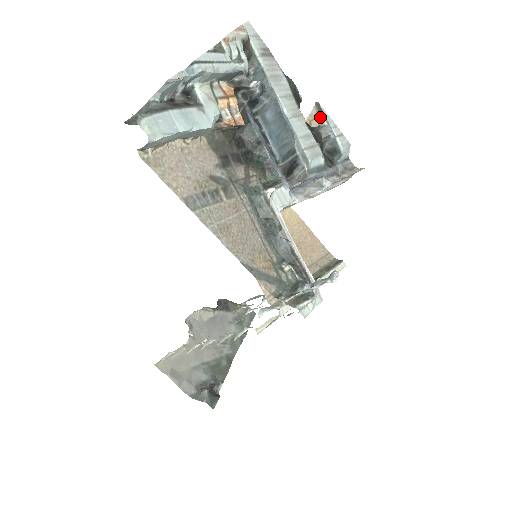
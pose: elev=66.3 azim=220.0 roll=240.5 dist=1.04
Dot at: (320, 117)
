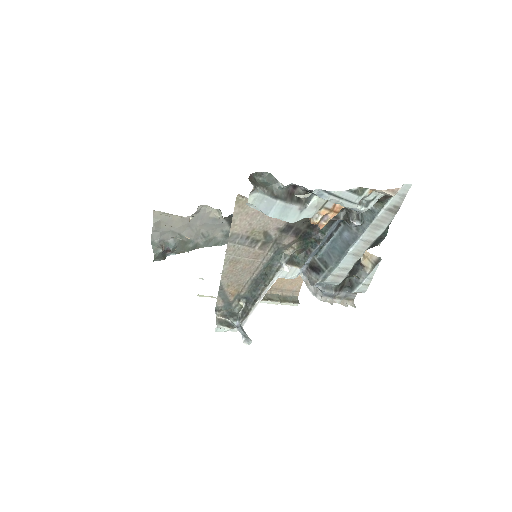
Dot at: (371, 265)
